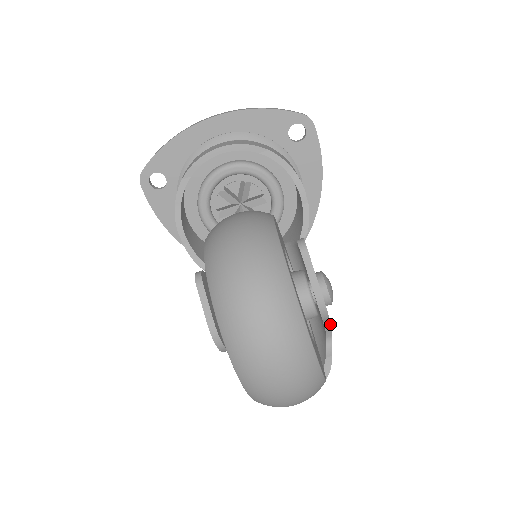
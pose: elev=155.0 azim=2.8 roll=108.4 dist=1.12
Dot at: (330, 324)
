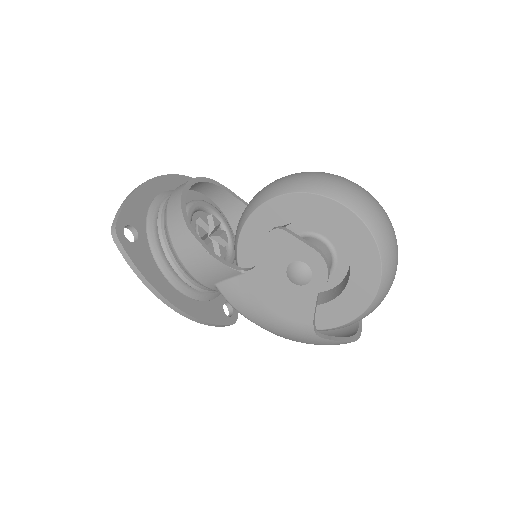
Dot at: occluded
